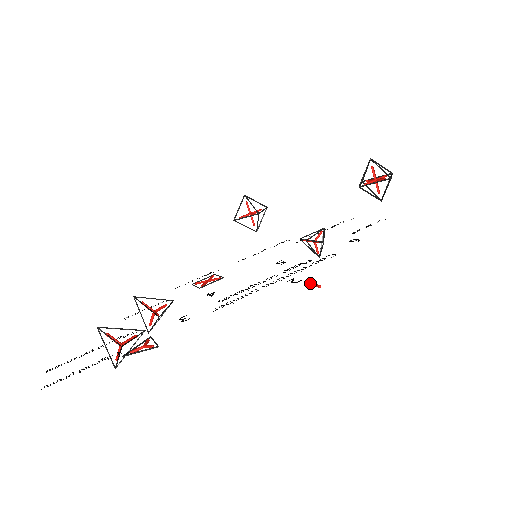
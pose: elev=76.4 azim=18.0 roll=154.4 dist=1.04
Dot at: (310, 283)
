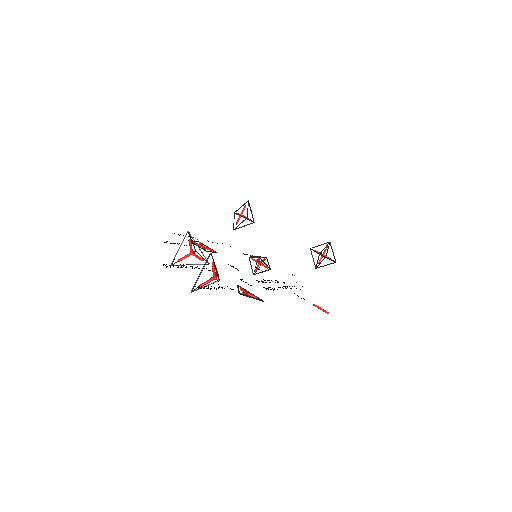
Dot at: occluded
